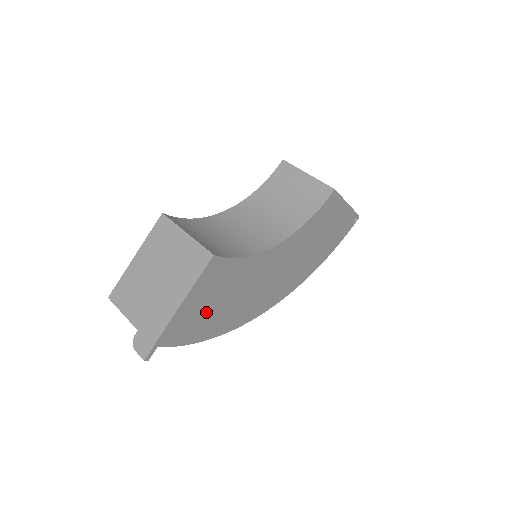
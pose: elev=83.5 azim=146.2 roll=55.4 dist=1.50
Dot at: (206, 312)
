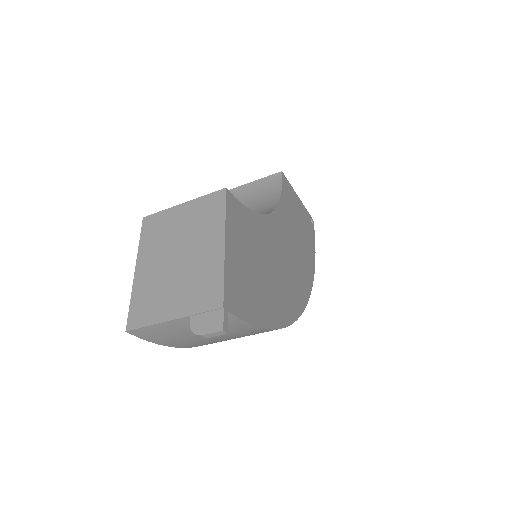
Dot at: (252, 277)
